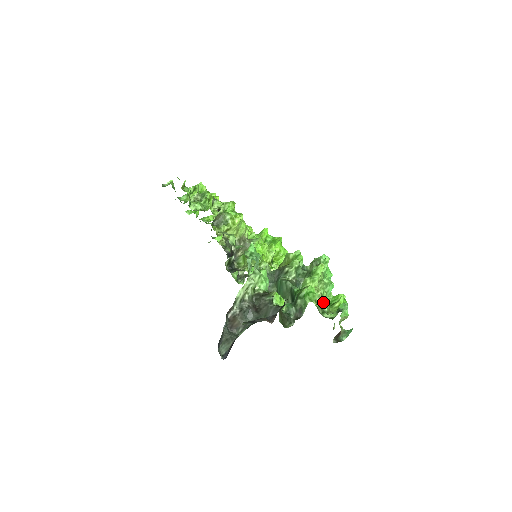
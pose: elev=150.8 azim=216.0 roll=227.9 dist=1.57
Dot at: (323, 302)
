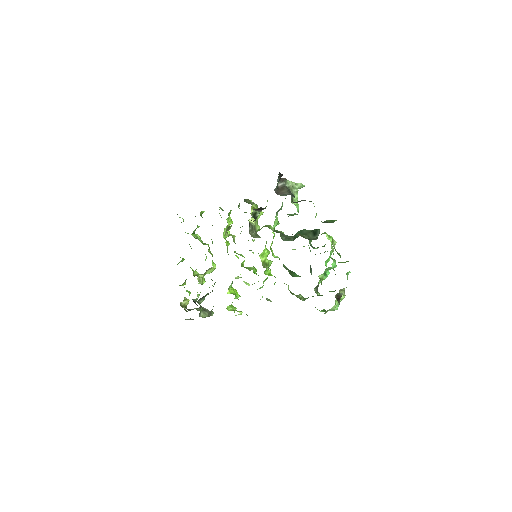
Dot at: occluded
